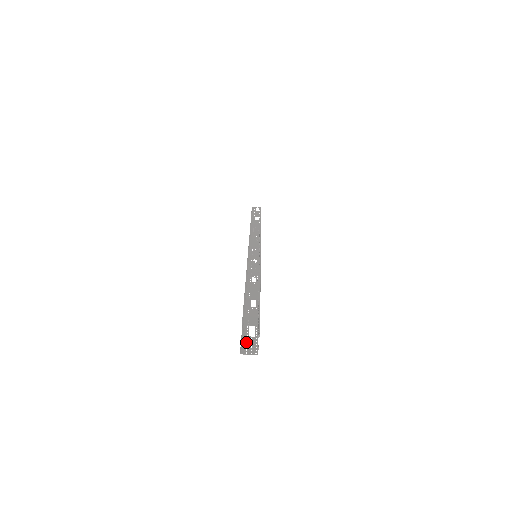
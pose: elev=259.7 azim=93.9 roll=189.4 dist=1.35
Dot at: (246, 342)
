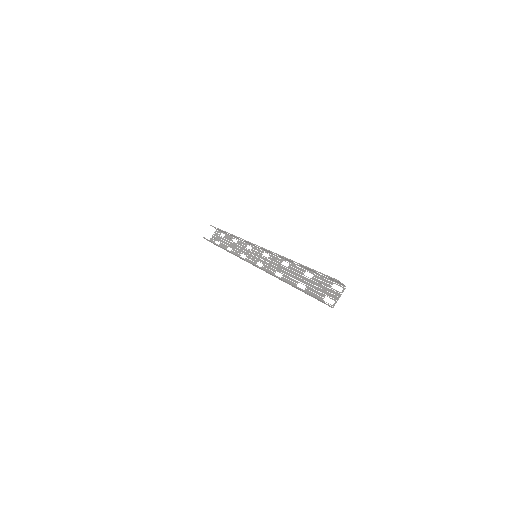
Dot at: (317, 298)
